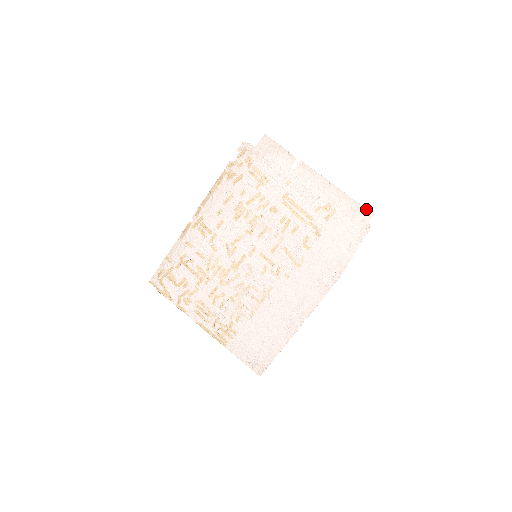
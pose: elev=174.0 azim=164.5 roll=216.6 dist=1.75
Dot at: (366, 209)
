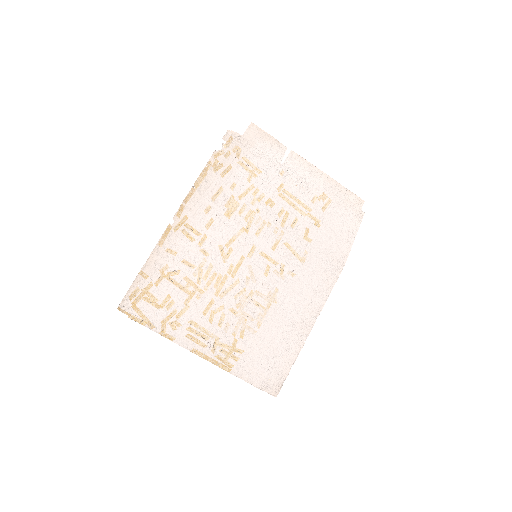
Dot at: (358, 197)
